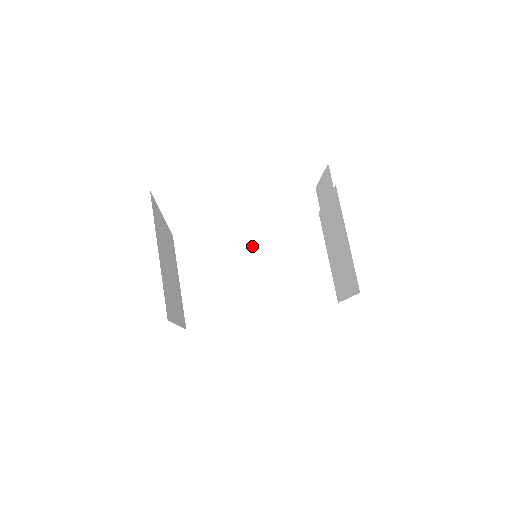
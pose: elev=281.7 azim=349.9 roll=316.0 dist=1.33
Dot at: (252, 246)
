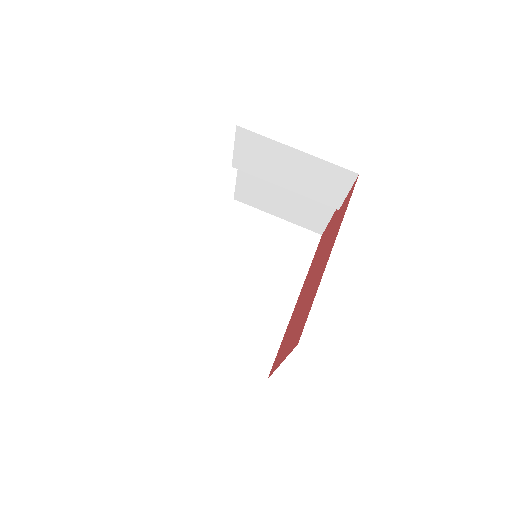
Dot at: (226, 271)
